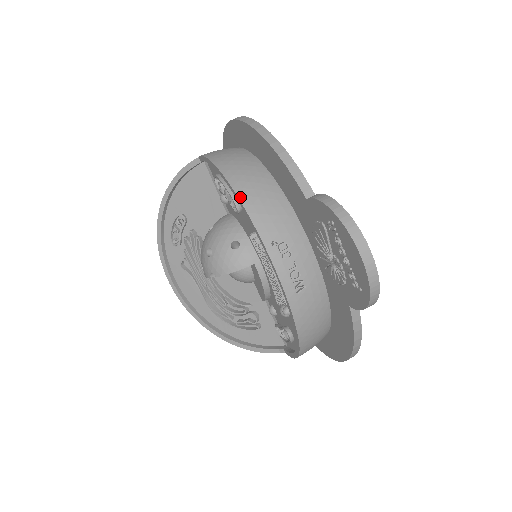
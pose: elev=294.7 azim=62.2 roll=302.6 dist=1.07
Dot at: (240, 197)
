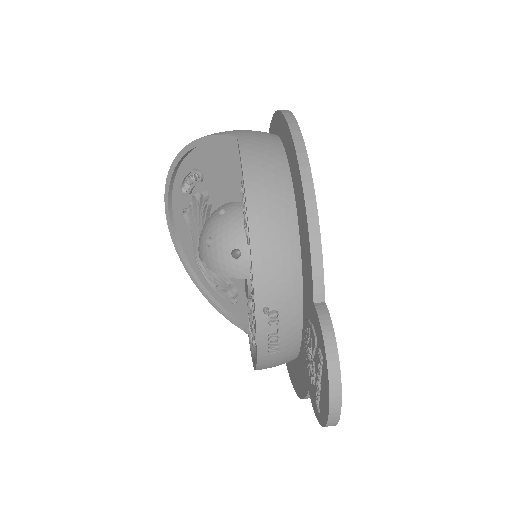
Dot at: (253, 248)
